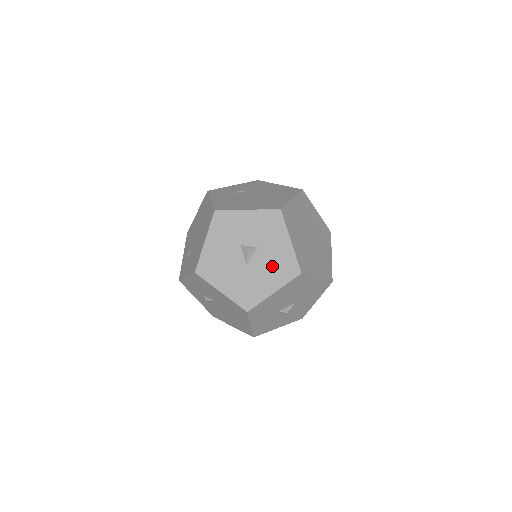
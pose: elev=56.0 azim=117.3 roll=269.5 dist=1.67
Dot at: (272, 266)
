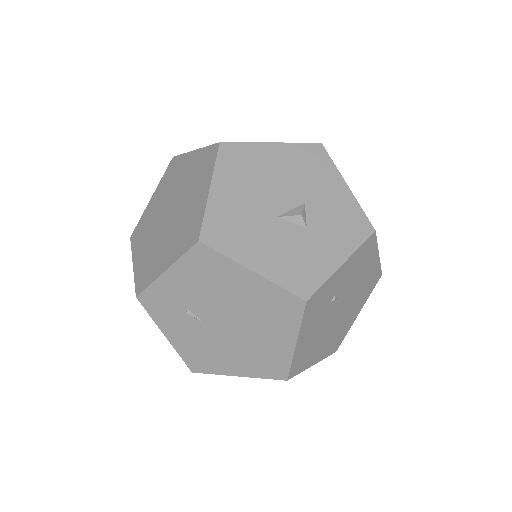
Dot at: occluded
